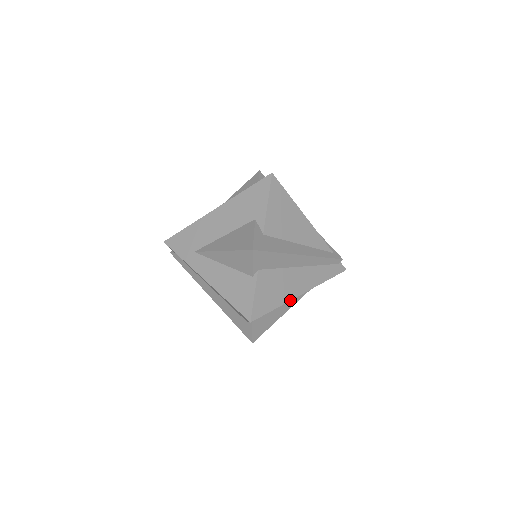
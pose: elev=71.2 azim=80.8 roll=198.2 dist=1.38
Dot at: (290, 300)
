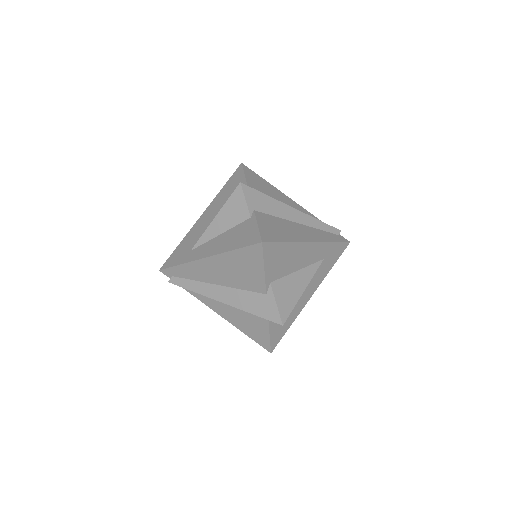
Dot at: (300, 242)
